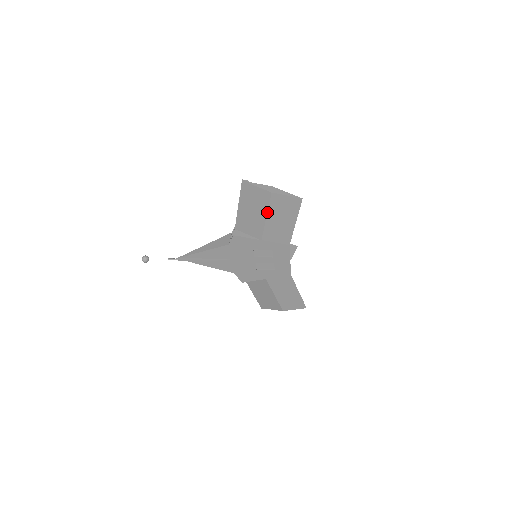
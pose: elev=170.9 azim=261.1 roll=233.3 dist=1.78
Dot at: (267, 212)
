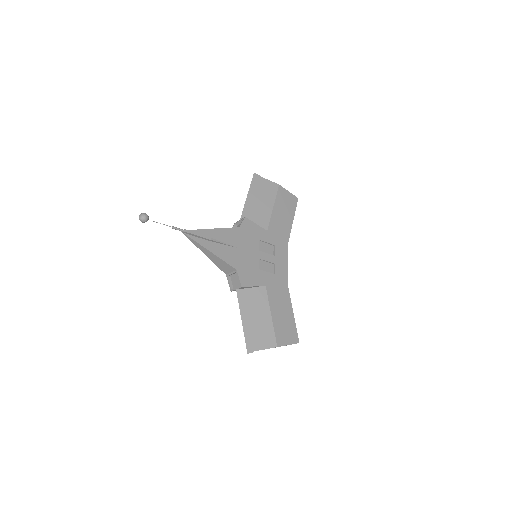
Dot at: (274, 202)
